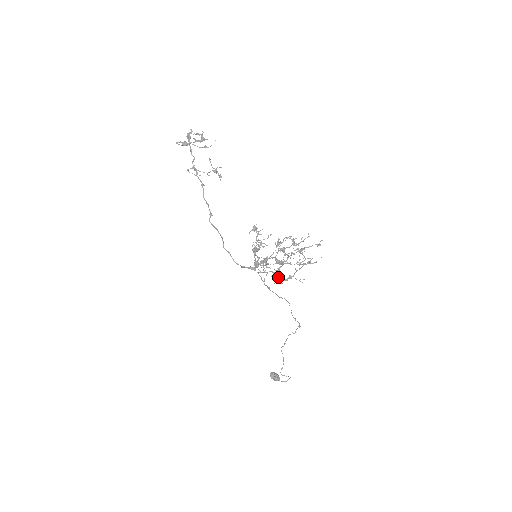
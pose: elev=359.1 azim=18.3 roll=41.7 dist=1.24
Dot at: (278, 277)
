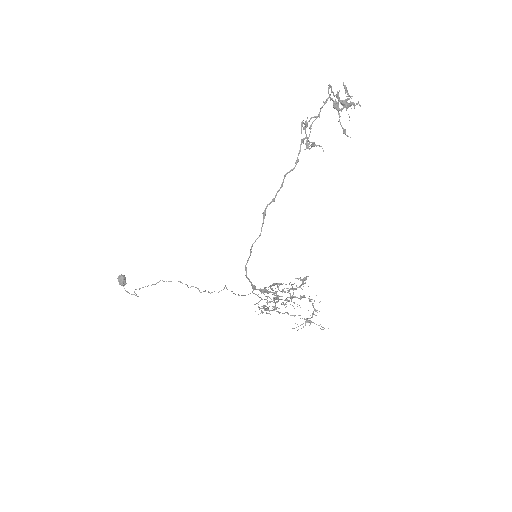
Dot at: occluded
